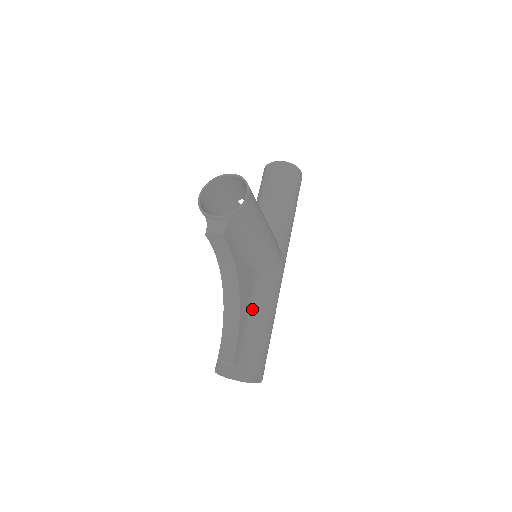
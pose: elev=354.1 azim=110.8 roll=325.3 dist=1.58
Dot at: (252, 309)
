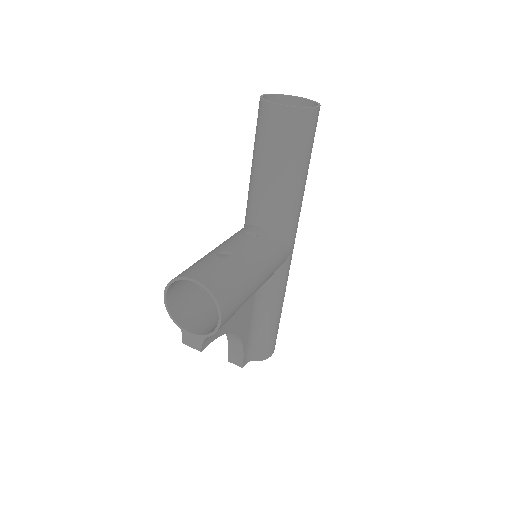
Dot at: (256, 316)
